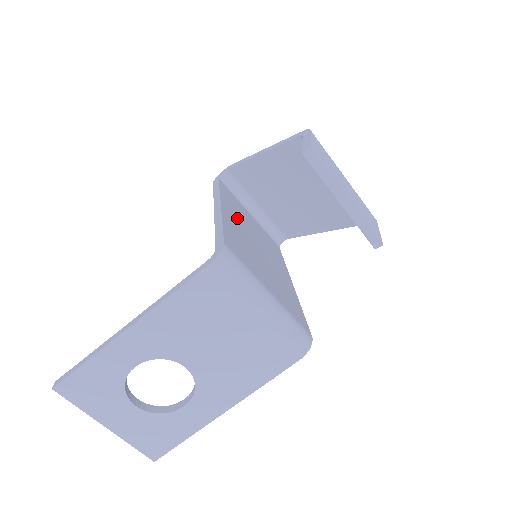
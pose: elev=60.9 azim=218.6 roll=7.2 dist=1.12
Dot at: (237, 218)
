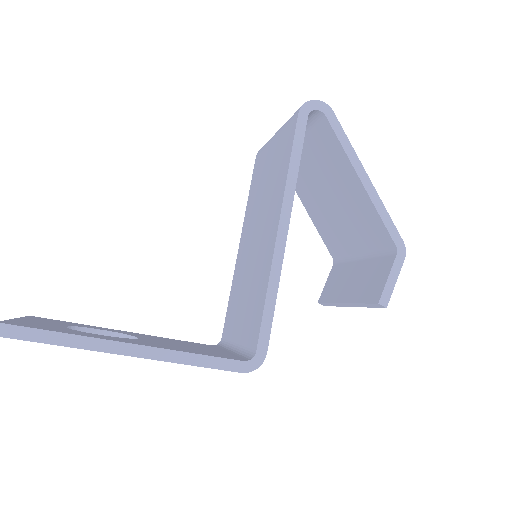
Dot at: occluded
